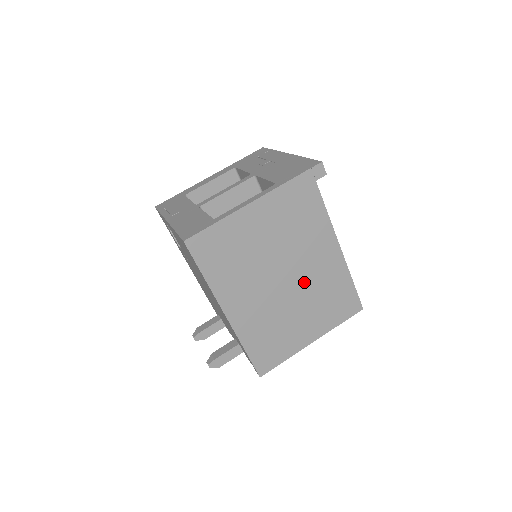
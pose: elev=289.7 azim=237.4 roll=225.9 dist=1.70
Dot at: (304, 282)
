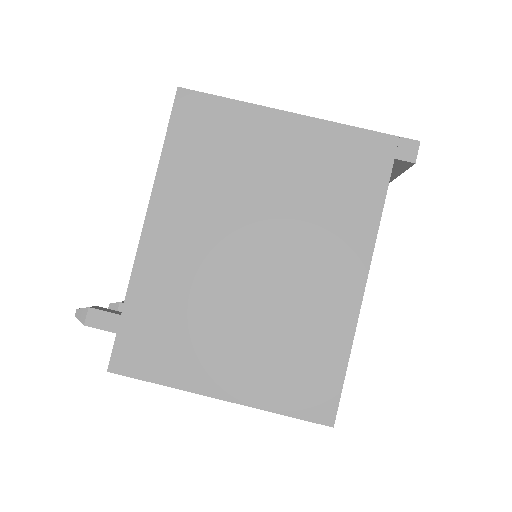
Dot at: (277, 286)
